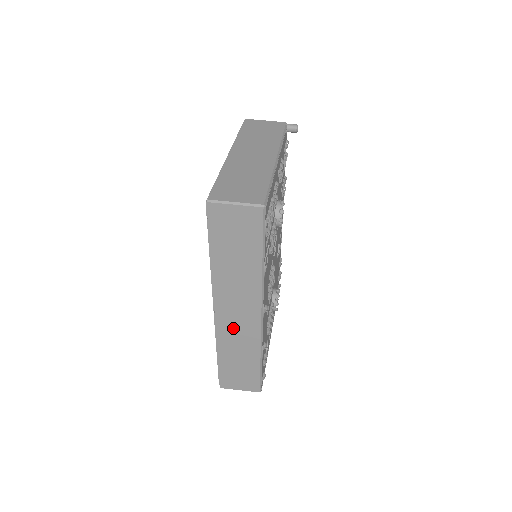
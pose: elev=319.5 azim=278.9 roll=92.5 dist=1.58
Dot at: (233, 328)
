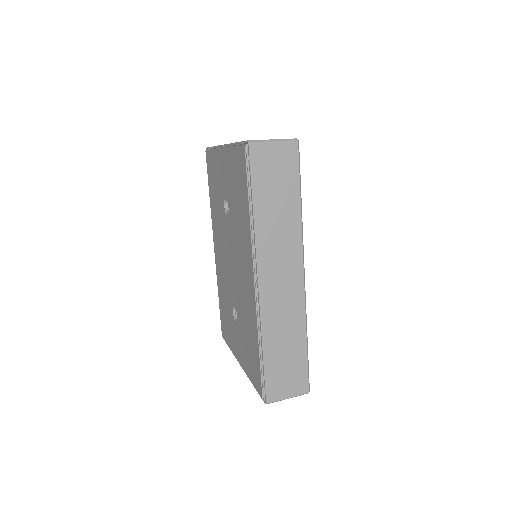
Dot at: (277, 301)
